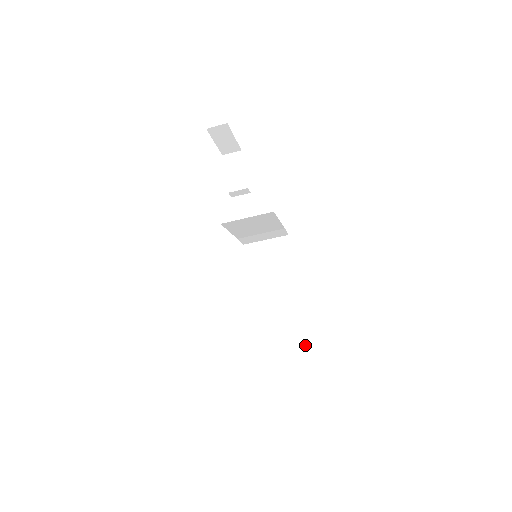
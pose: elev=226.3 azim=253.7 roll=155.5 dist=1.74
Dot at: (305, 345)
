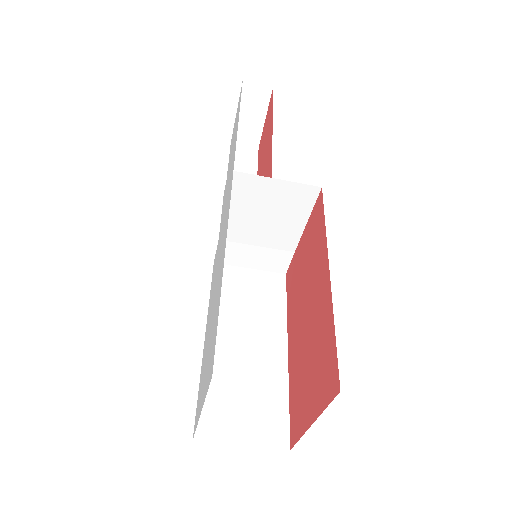
Dot at: (284, 445)
